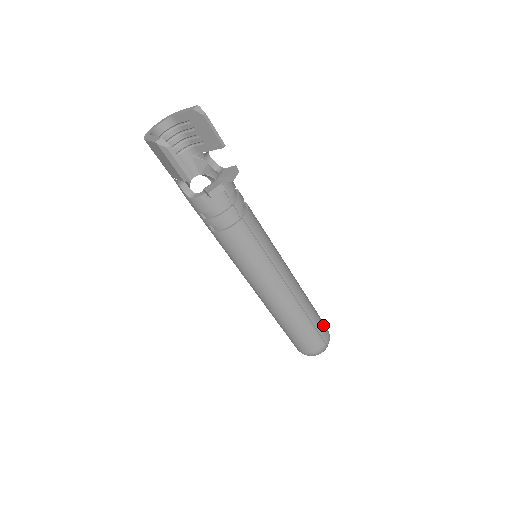
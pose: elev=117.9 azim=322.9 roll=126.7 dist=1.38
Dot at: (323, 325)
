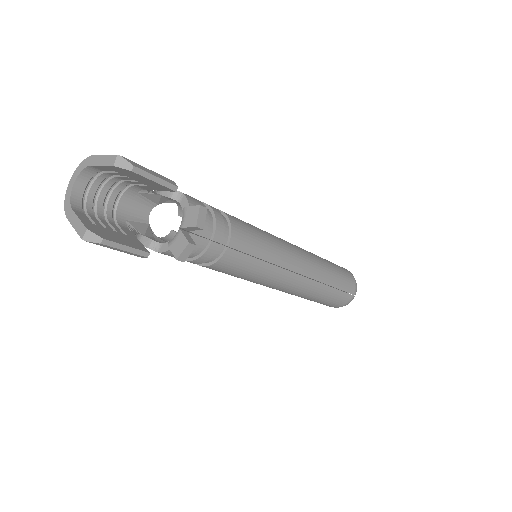
Dot at: (348, 279)
